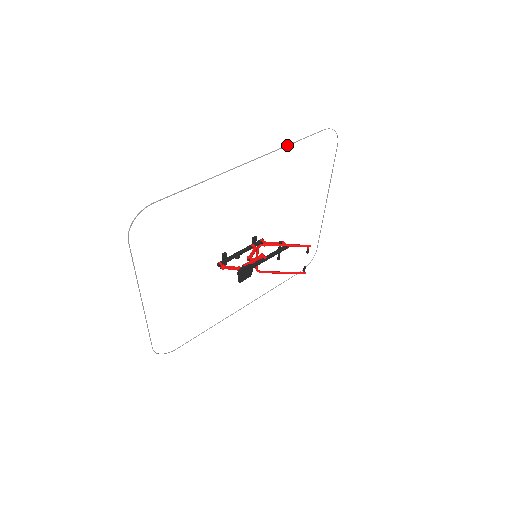
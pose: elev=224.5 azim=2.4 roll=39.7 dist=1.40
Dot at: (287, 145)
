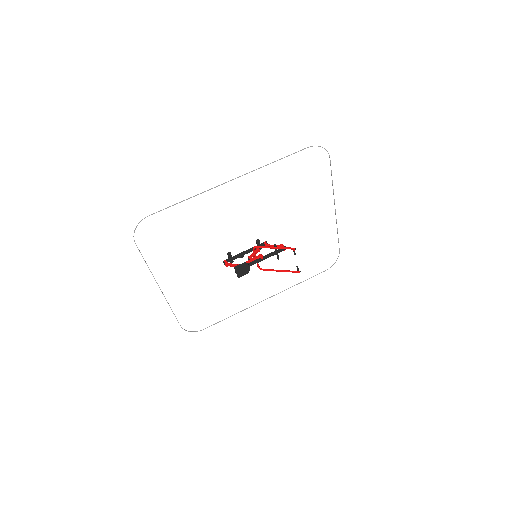
Dot at: (268, 164)
